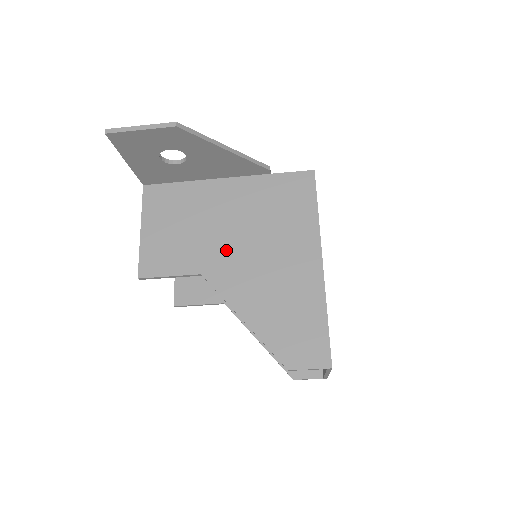
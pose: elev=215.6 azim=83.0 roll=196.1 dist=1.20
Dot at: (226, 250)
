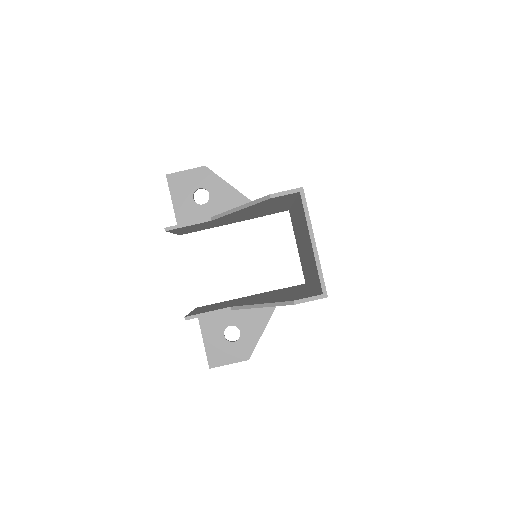
Dot at: occluded
